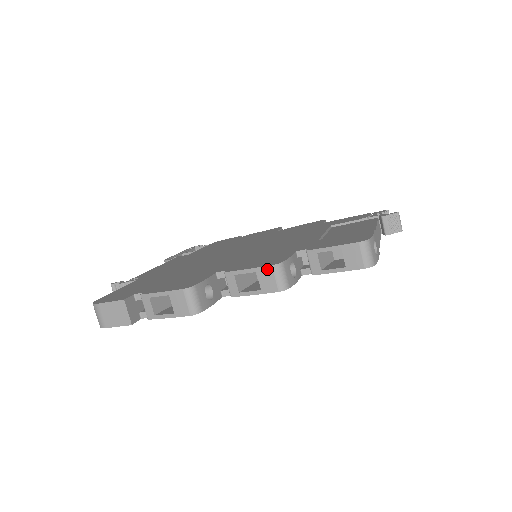
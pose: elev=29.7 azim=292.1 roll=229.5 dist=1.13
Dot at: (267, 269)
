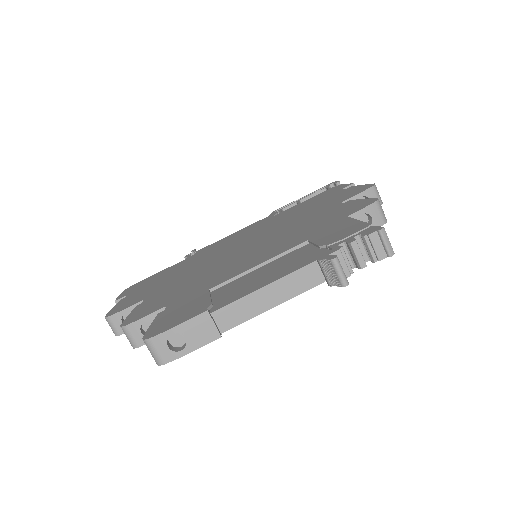
Dot at: occluded
